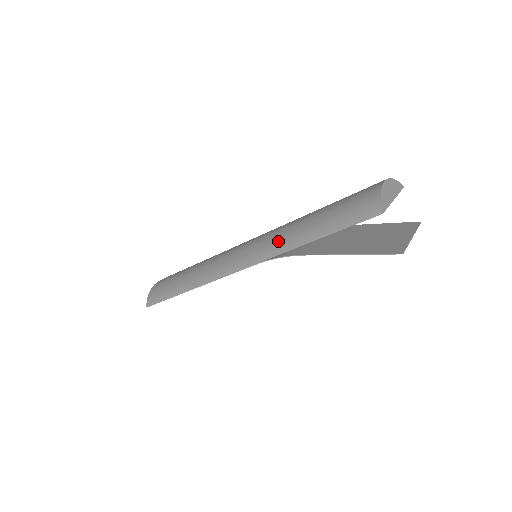
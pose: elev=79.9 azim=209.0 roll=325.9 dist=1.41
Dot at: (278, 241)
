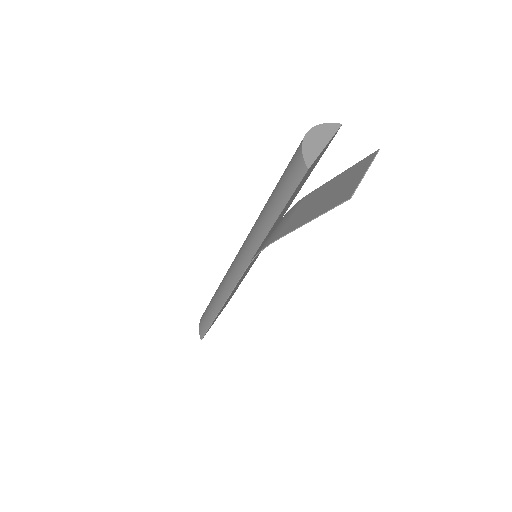
Dot at: (253, 237)
